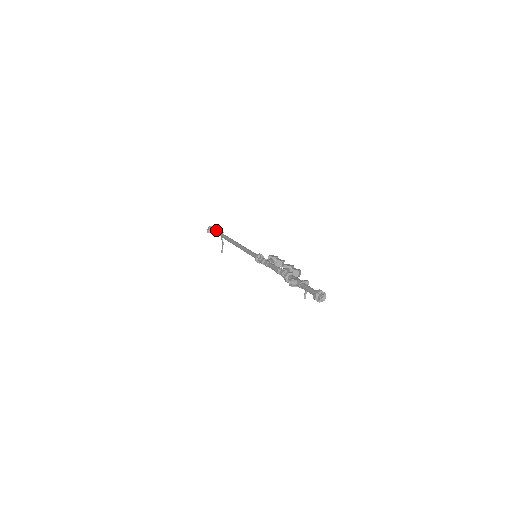
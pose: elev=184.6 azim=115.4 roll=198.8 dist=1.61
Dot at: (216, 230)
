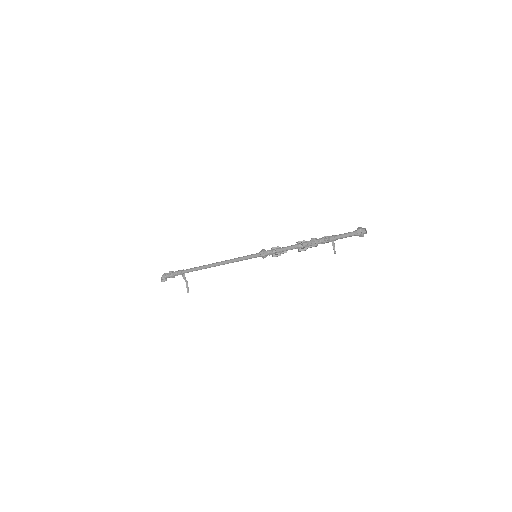
Dot at: (179, 270)
